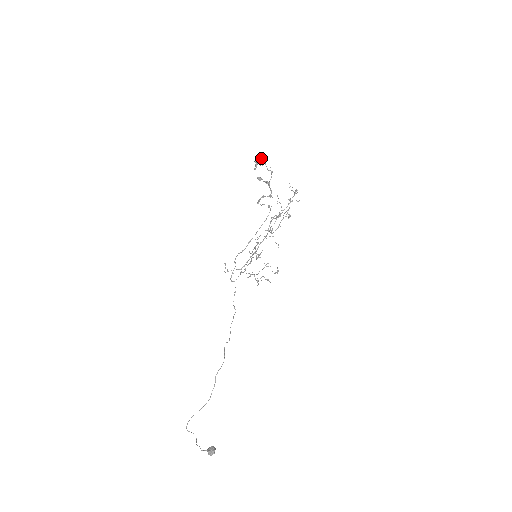
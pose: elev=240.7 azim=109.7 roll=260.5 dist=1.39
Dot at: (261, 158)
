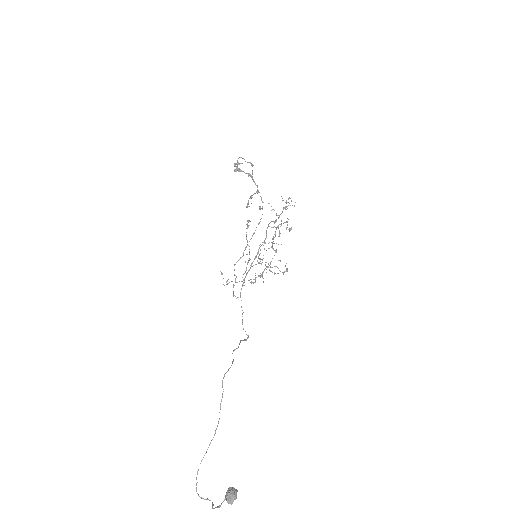
Dot at: (239, 157)
